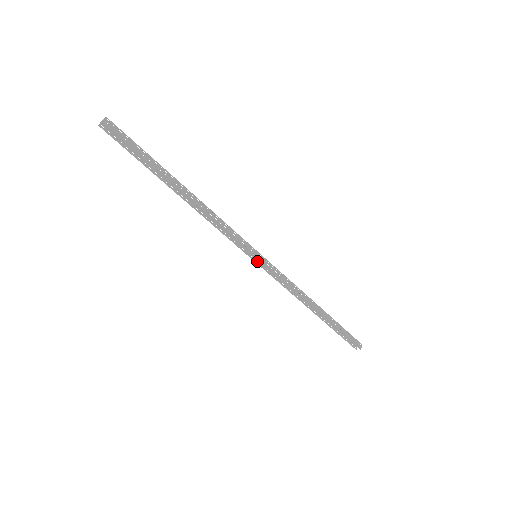
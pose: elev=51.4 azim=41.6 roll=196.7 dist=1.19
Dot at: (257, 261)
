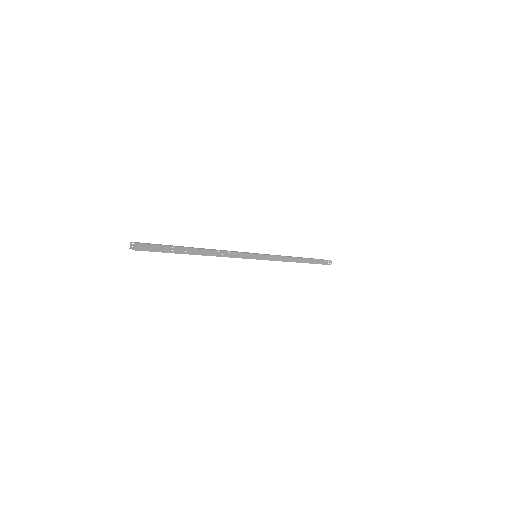
Dot at: occluded
